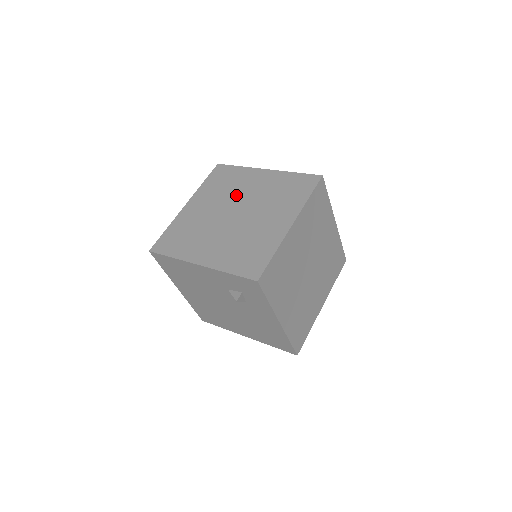
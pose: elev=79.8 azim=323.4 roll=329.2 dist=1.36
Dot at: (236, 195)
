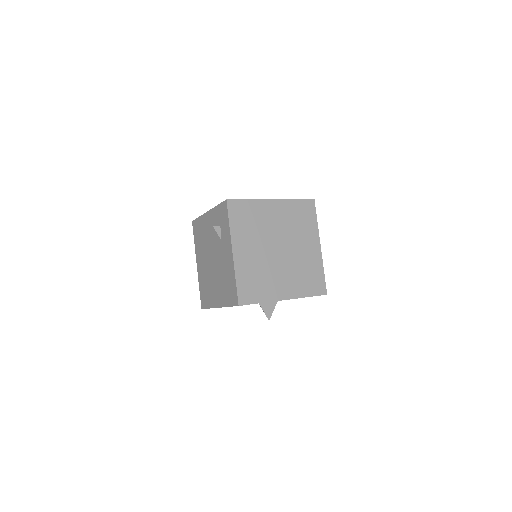
Dot at: occluded
